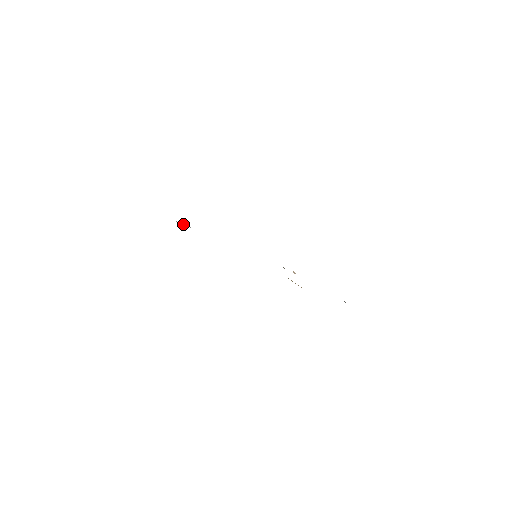
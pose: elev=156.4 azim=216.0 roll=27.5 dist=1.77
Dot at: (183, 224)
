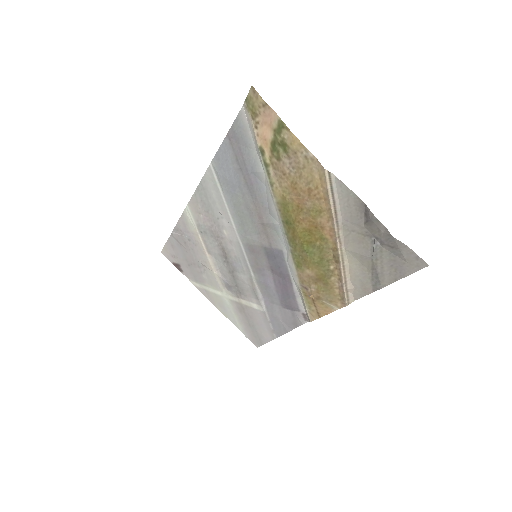
Dot at: (179, 234)
